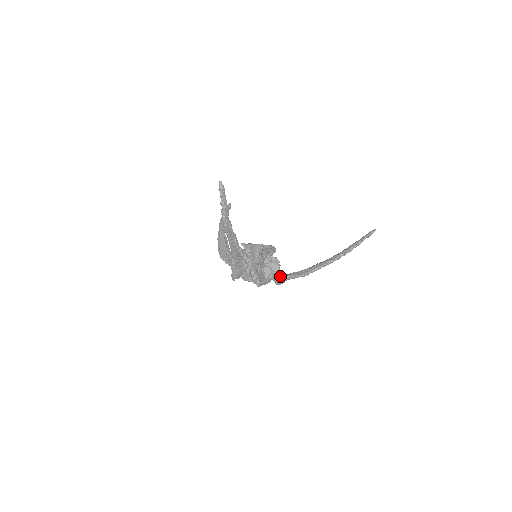
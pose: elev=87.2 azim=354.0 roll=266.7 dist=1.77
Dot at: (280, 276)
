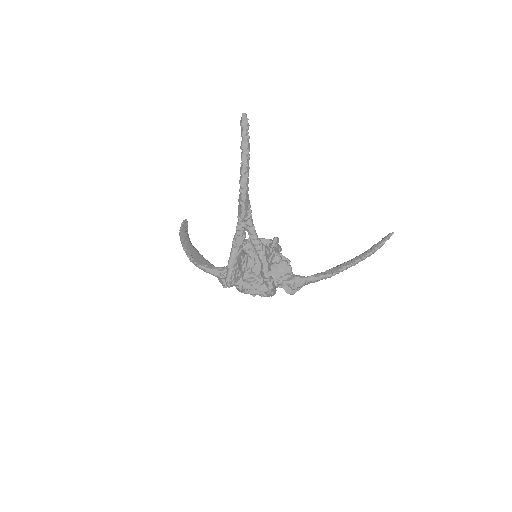
Dot at: (297, 278)
